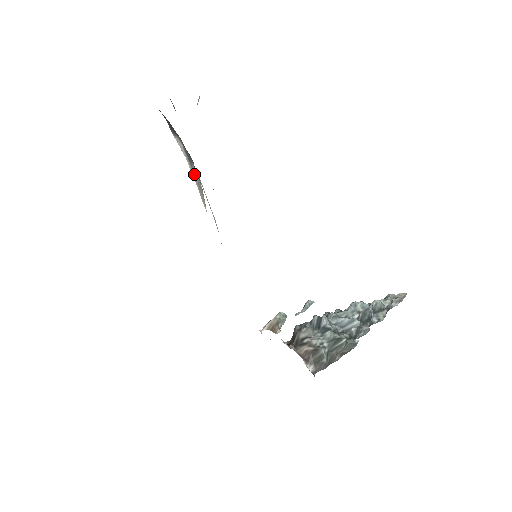
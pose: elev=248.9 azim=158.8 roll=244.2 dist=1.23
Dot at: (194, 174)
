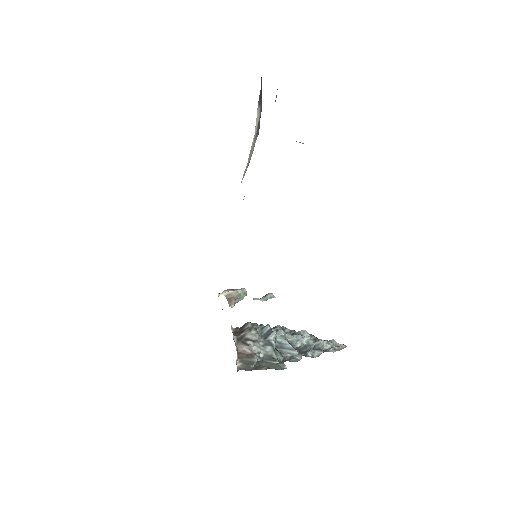
Dot at: (252, 148)
